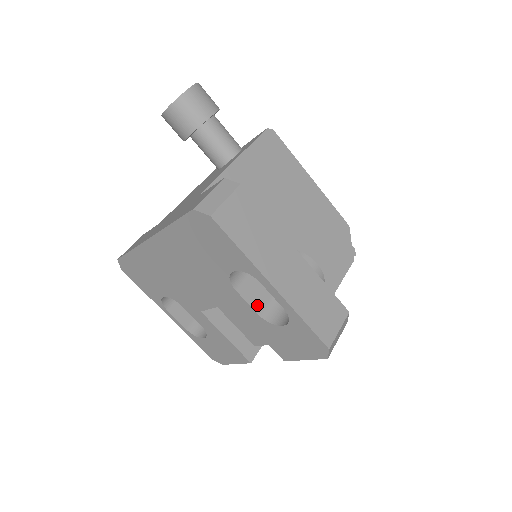
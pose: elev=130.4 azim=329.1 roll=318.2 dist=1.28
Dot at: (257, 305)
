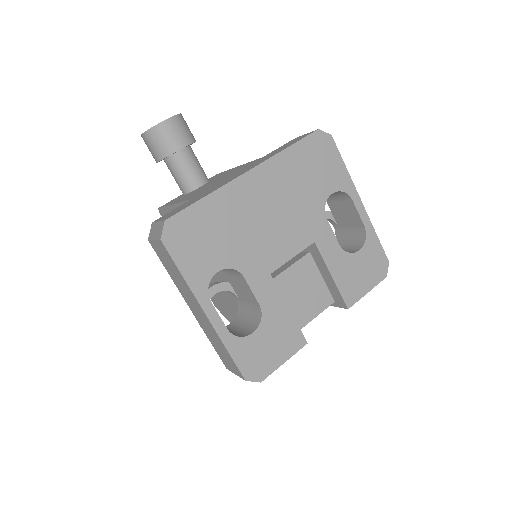
Dot at: (334, 240)
